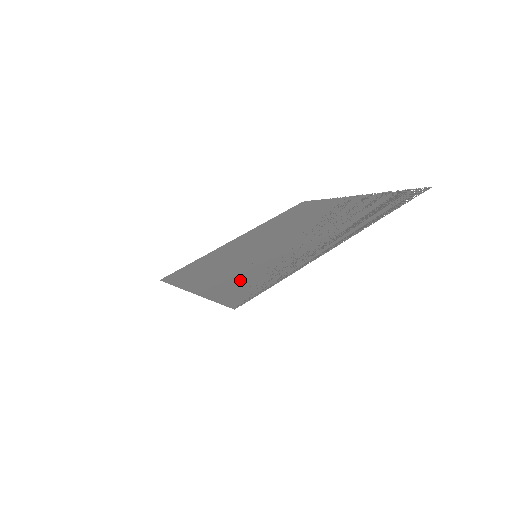
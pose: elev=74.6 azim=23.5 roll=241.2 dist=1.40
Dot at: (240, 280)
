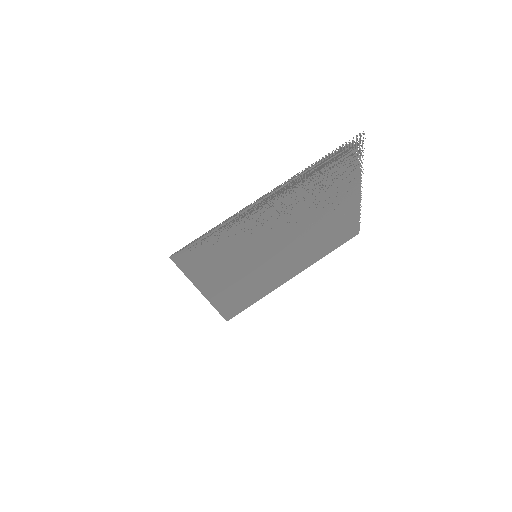
Dot at: (214, 260)
